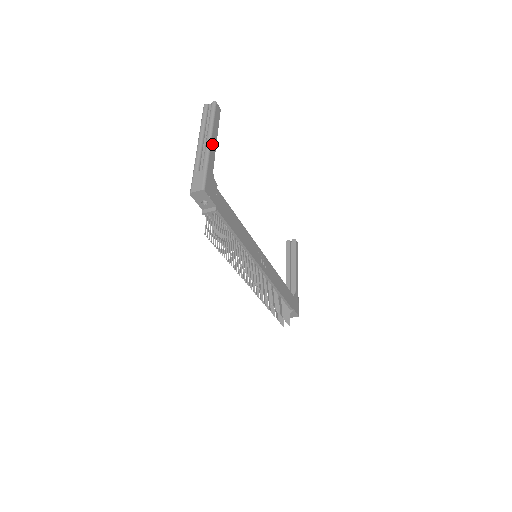
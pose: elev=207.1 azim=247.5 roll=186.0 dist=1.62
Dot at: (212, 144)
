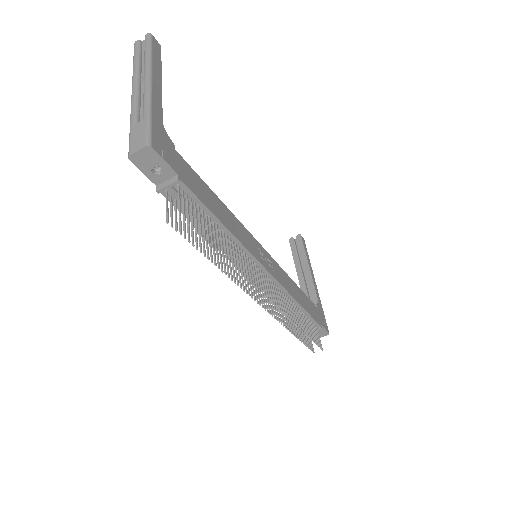
Dot at: (154, 85)
